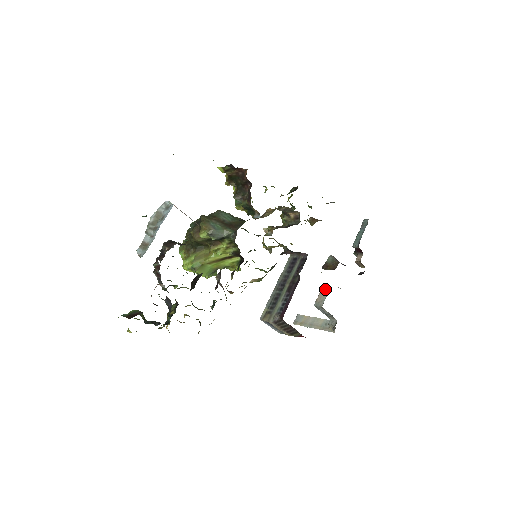
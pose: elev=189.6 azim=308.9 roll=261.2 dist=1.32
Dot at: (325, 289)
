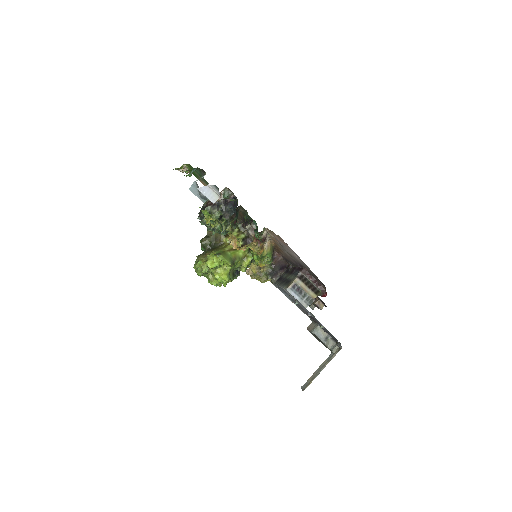
Dot at: (310, 325)
